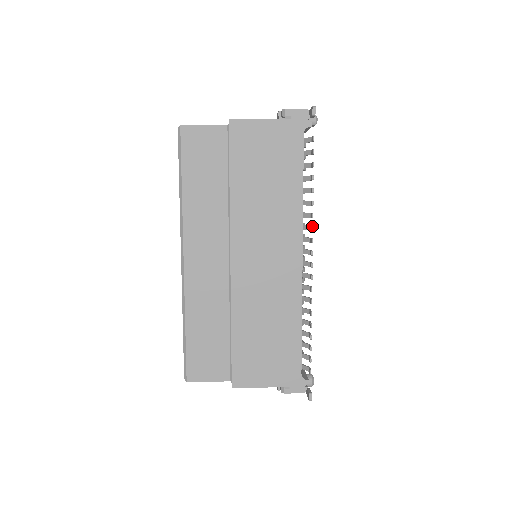
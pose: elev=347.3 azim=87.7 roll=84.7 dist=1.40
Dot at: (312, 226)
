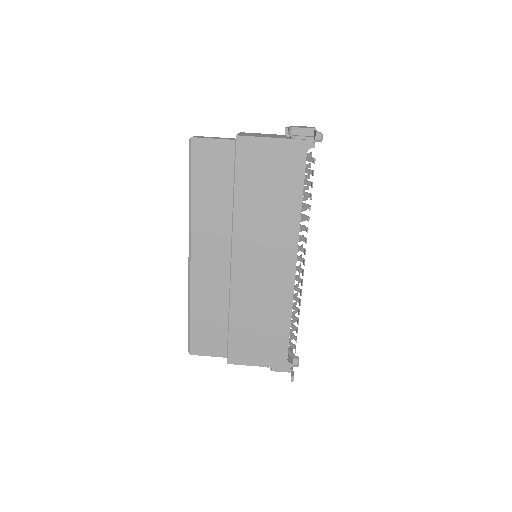
Dot at: (306, 240)
